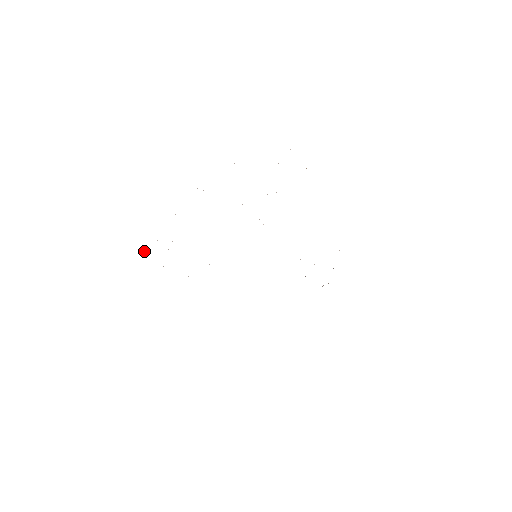
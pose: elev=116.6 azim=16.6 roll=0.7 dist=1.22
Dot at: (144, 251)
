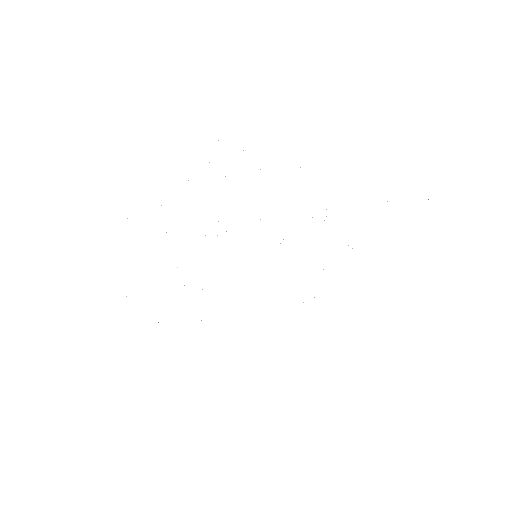
Dot at: occluded
